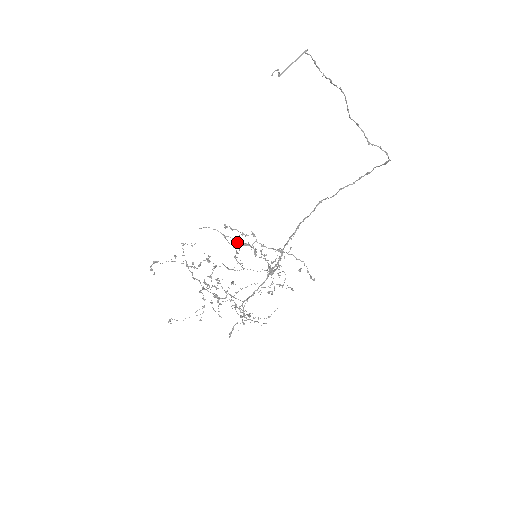
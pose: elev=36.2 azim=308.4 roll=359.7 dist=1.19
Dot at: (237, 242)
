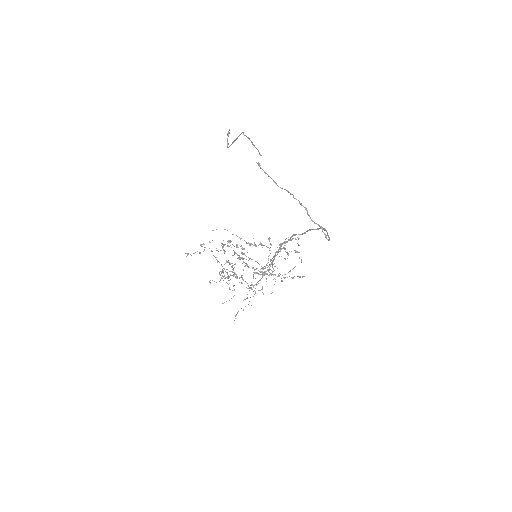
Dot at: occluded
